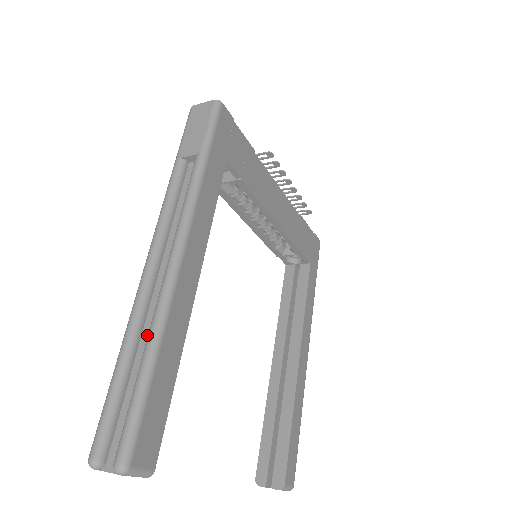
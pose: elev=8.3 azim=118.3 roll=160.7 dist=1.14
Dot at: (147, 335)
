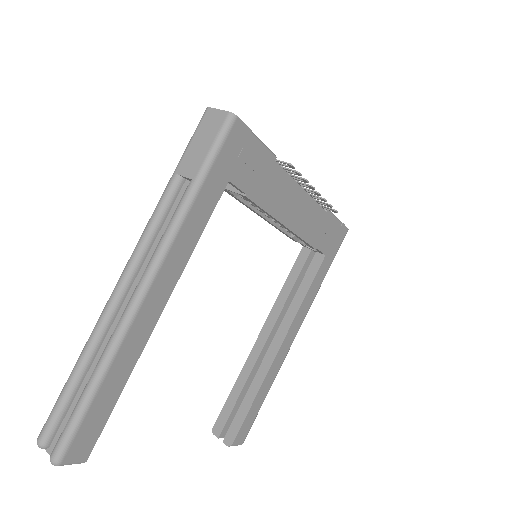
Dot at: occluded
